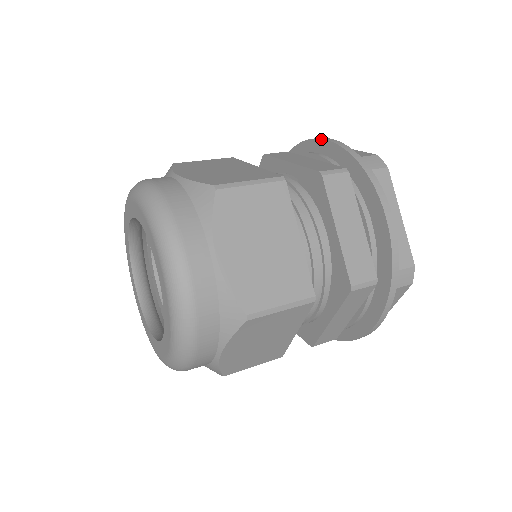
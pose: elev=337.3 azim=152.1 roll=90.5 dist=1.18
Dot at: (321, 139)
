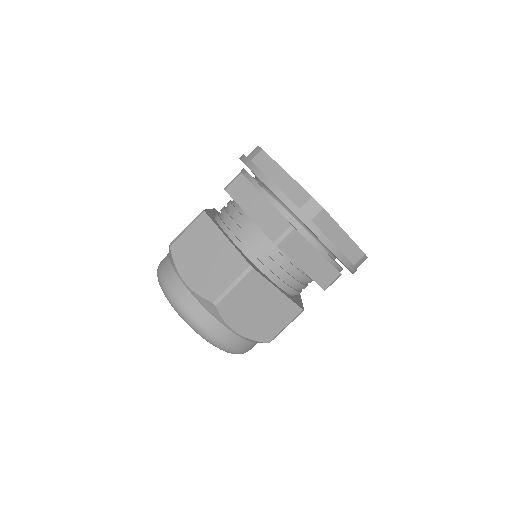
Dot at: occluded
